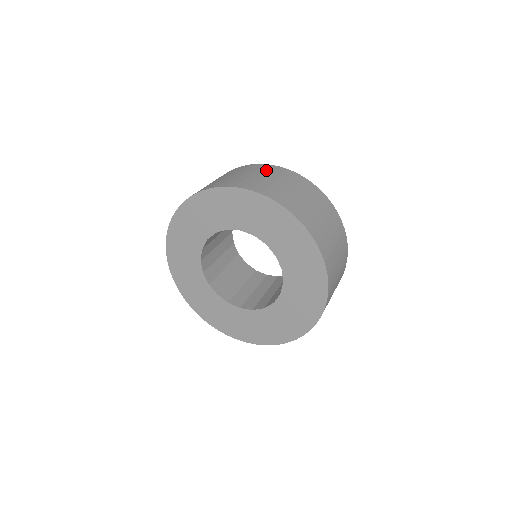
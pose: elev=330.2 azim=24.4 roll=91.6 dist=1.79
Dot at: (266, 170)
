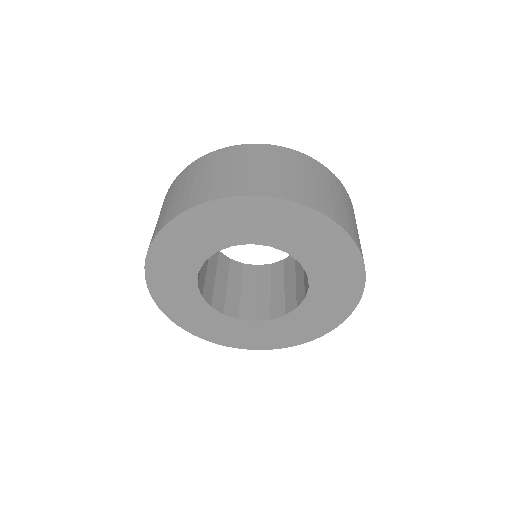
Dot at: (169, 194)
